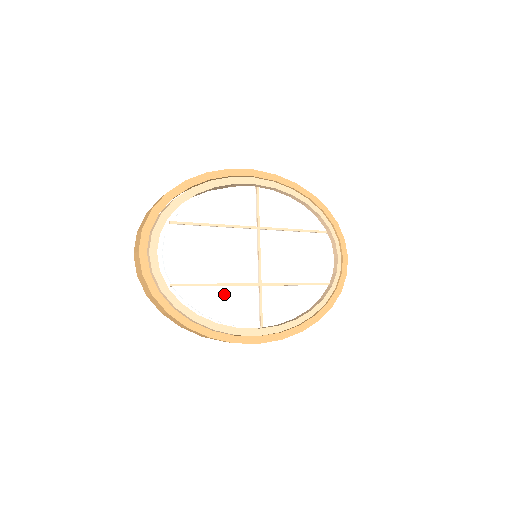
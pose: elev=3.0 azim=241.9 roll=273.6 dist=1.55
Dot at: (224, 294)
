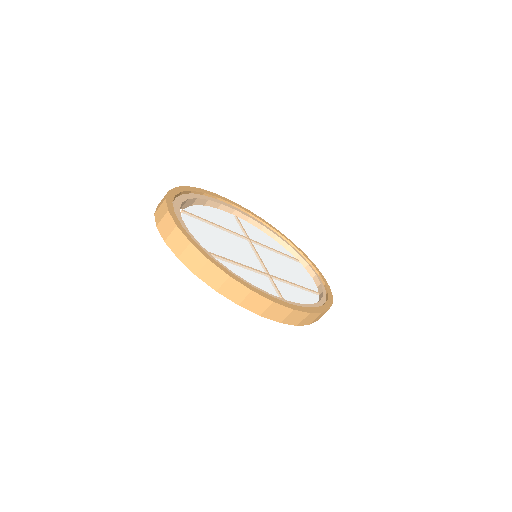
Dot at: (245, 271)
